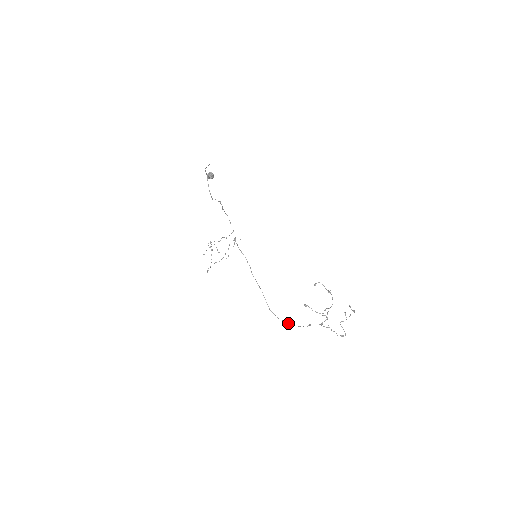
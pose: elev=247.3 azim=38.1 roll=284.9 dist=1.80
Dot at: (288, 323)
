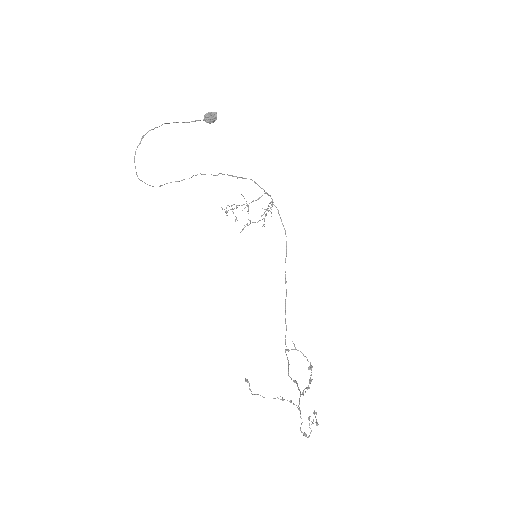
Dot at: (286, 355)
